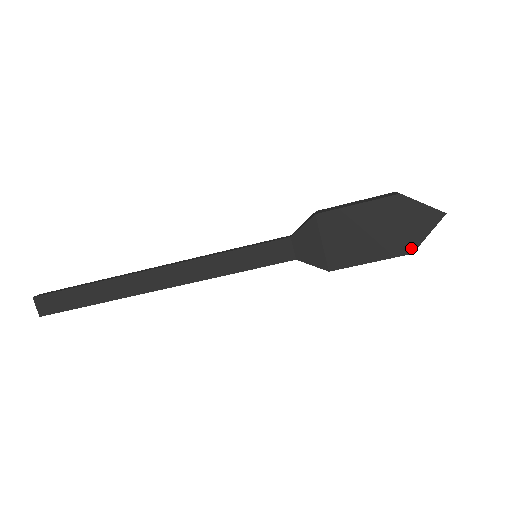
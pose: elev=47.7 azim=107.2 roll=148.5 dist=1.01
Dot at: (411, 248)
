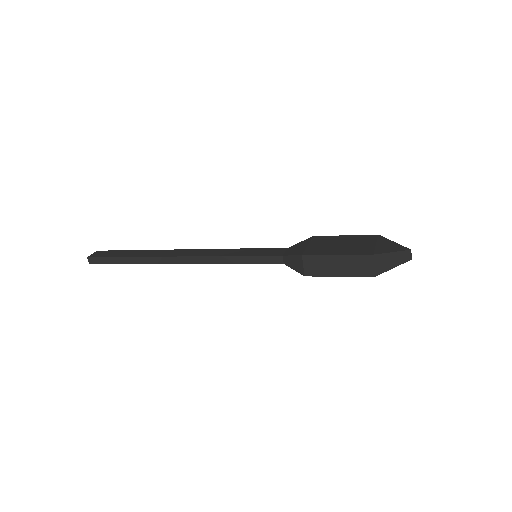
Dot at: occluded
